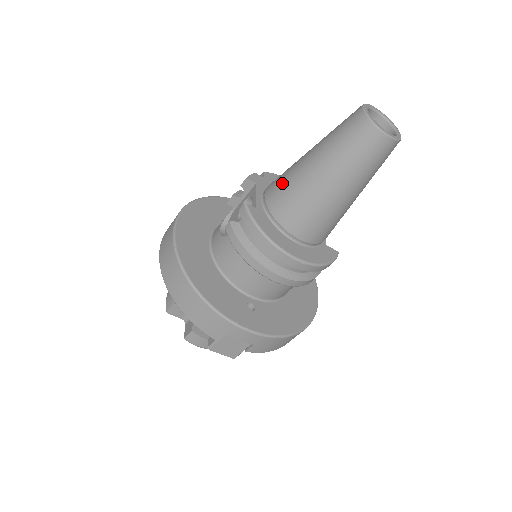
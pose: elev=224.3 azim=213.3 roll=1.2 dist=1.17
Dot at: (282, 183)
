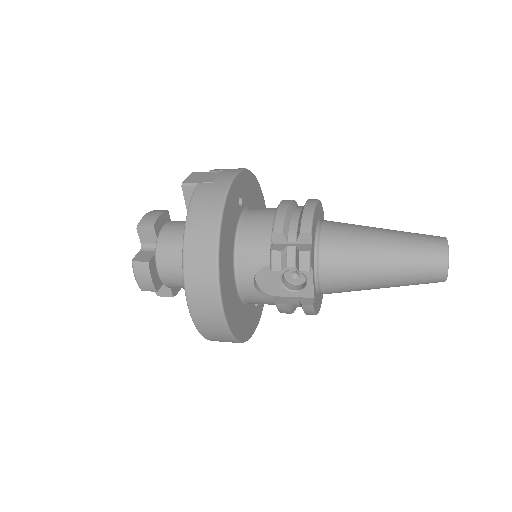
Dot at: (345, 282)
